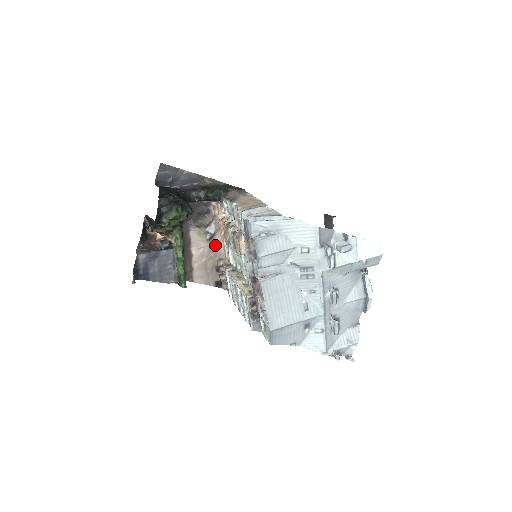
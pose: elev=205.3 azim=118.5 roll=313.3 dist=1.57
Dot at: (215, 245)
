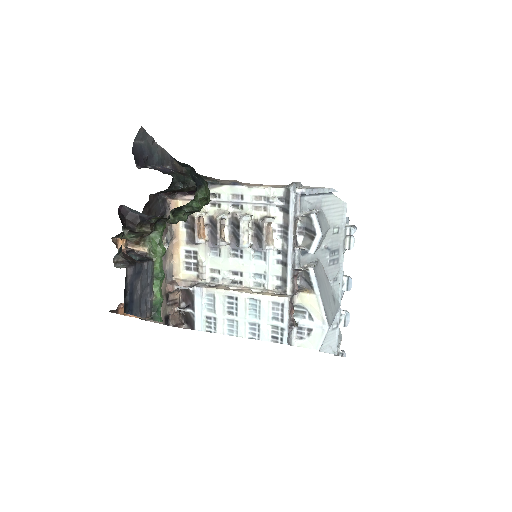
Dot at: (166, 262)
